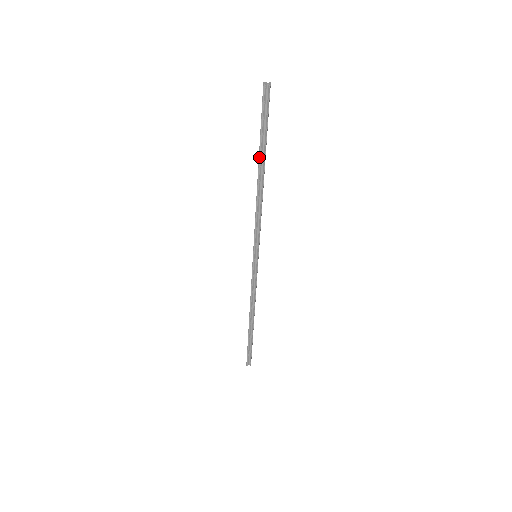
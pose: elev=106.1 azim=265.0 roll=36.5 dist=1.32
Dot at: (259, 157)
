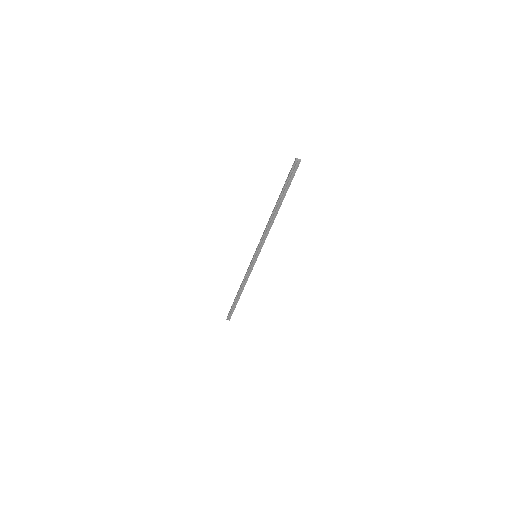
Dot at: (278, 200)
